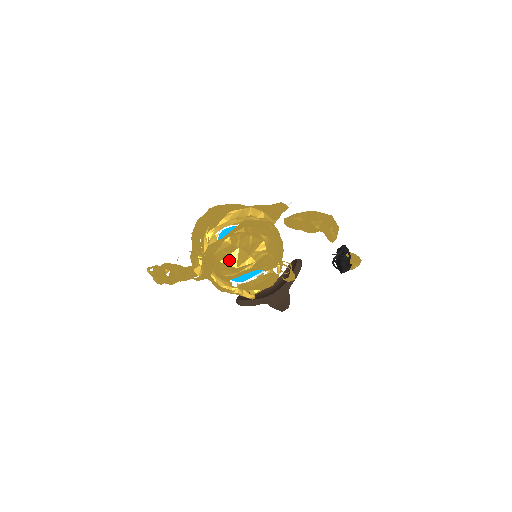
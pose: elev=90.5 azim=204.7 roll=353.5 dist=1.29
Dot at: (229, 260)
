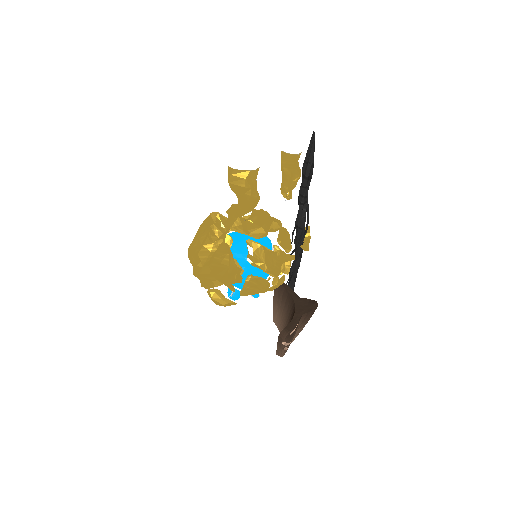
Dot at: (252, 214)
